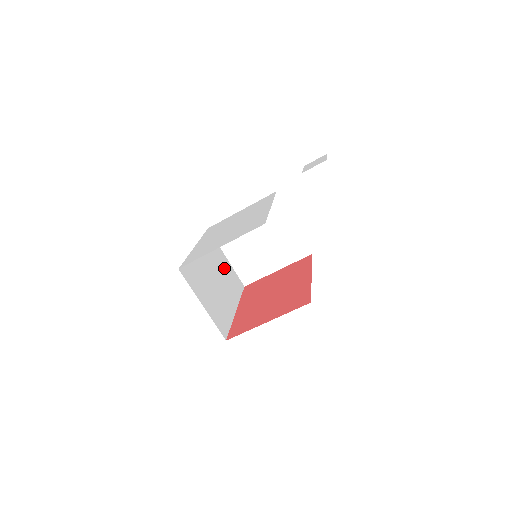
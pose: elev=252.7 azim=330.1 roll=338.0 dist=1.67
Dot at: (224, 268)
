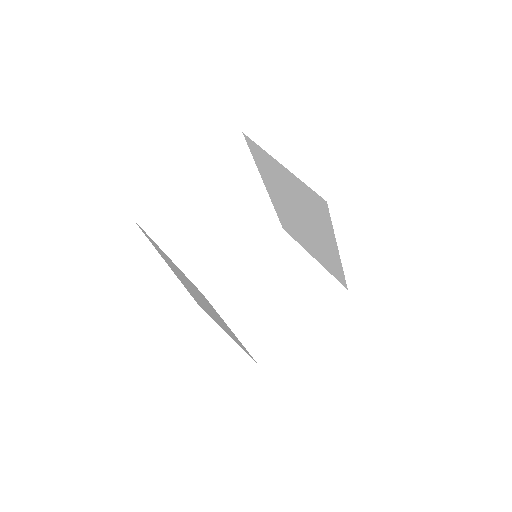
Dot at: occluded
